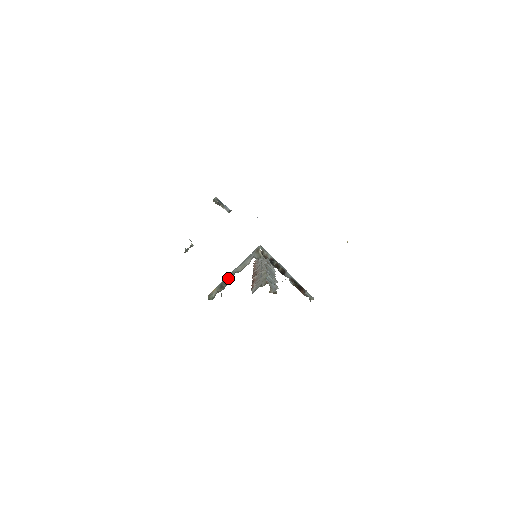
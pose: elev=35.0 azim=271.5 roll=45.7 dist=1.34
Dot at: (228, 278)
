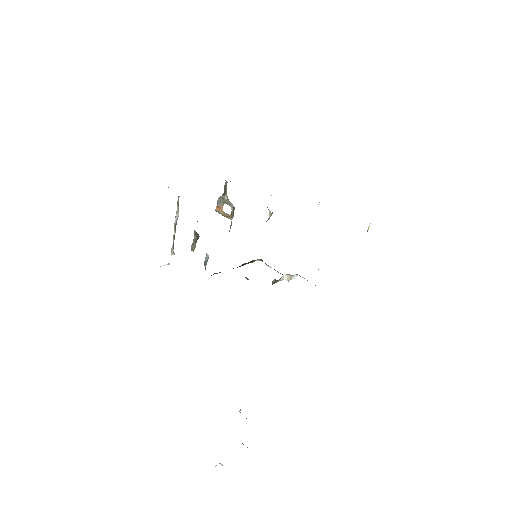
Dot at: occluded
